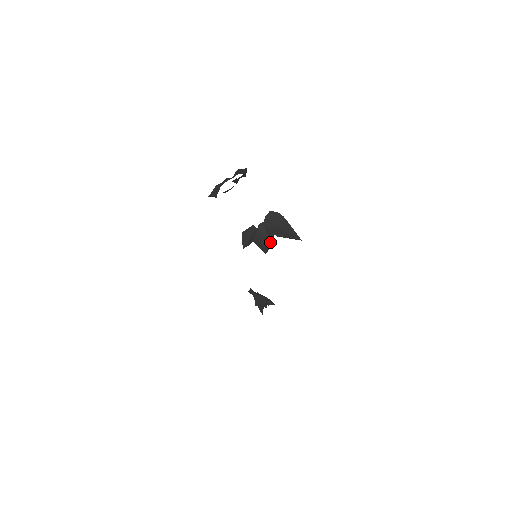
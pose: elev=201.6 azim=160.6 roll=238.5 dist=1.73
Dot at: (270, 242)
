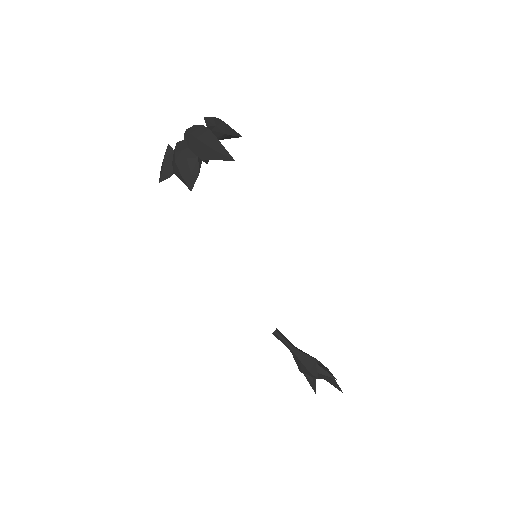
Dot at: (192, 168)
